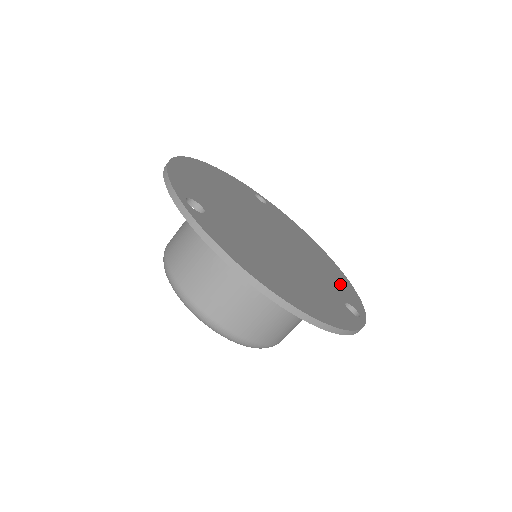
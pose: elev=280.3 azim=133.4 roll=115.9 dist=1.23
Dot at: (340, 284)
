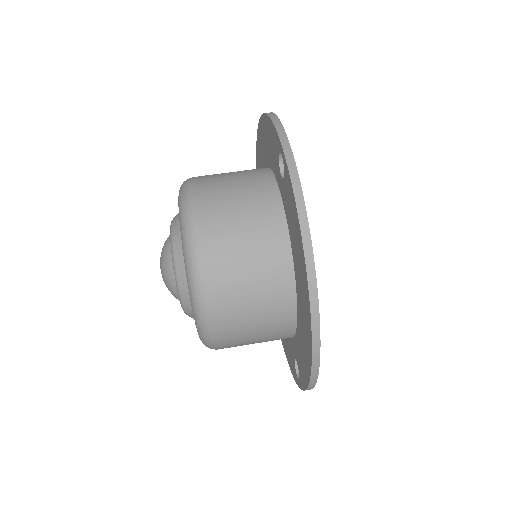
Dot at: occluded
